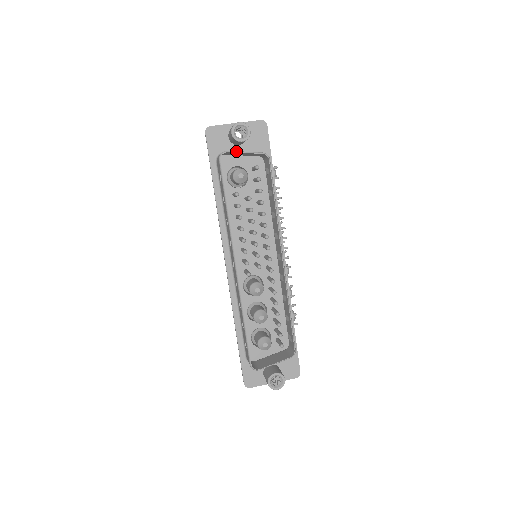
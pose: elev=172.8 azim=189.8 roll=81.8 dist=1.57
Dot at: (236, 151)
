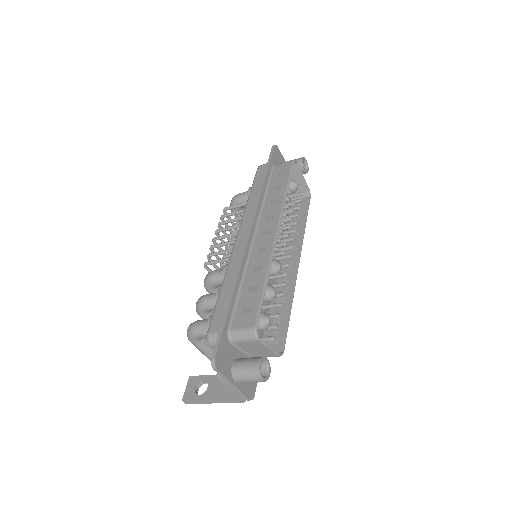
Dot at: occluded
